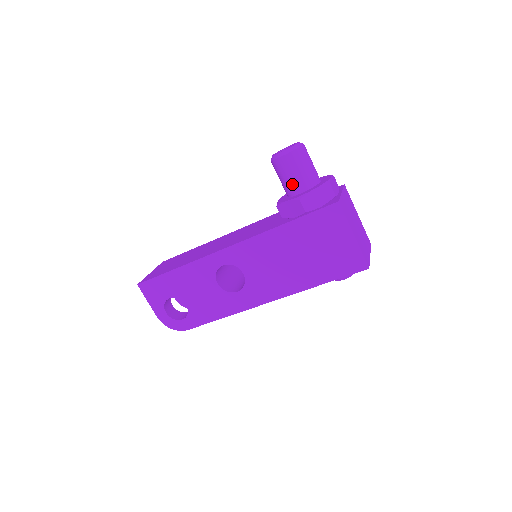
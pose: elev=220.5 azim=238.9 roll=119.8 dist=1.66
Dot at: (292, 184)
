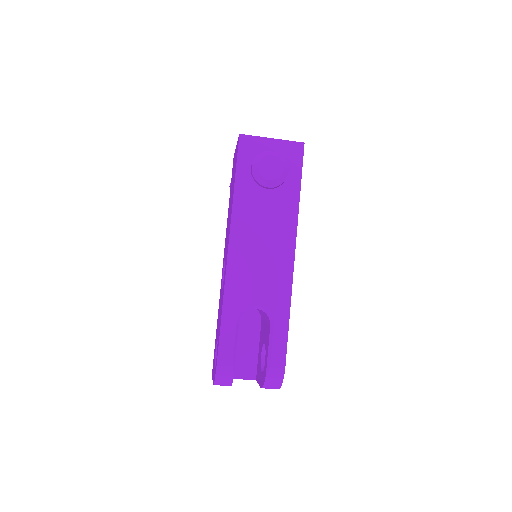
Dot at: occluded
